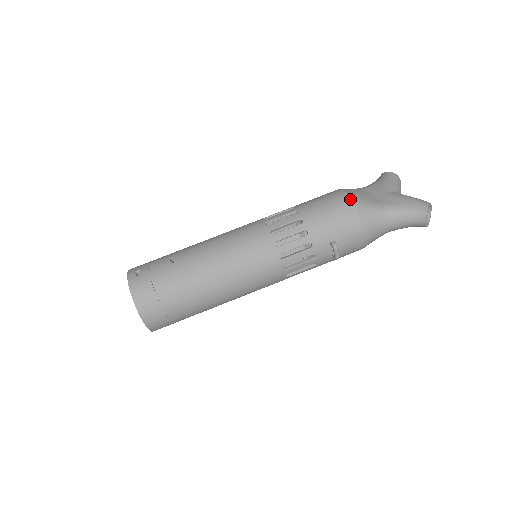
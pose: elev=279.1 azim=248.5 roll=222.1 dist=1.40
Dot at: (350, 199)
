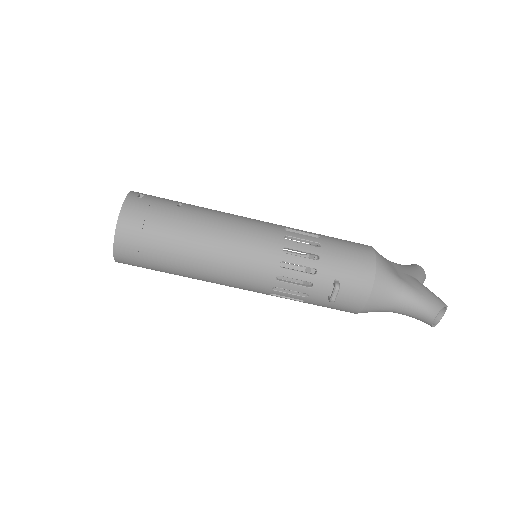
Dot at: (375, 255)
